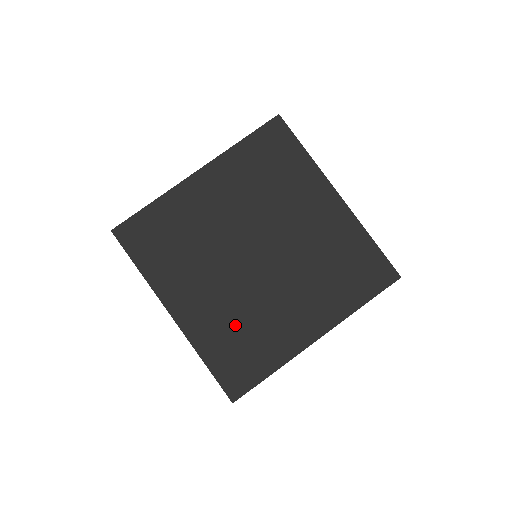
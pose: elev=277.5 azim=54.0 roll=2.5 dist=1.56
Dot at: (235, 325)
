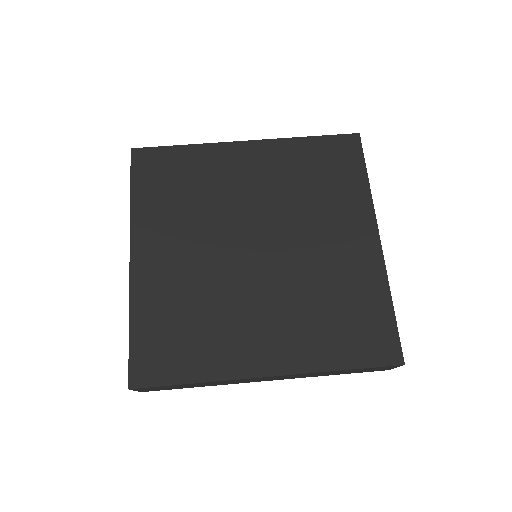
Dot at: (187, 305)
